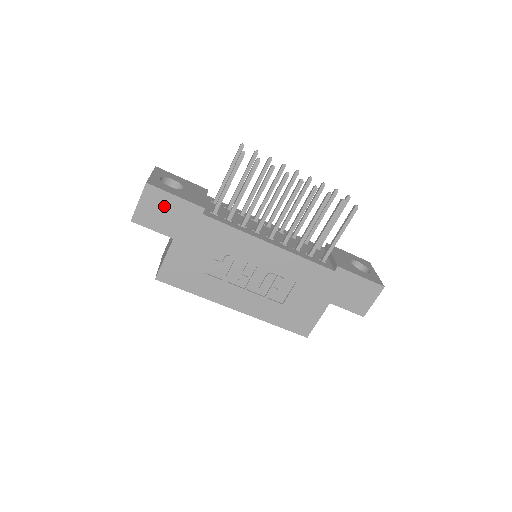
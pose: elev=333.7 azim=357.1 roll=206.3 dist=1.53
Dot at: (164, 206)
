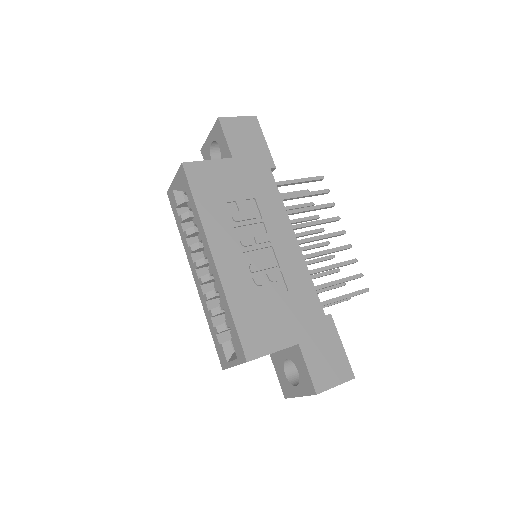
Dot at: (251, 137)
